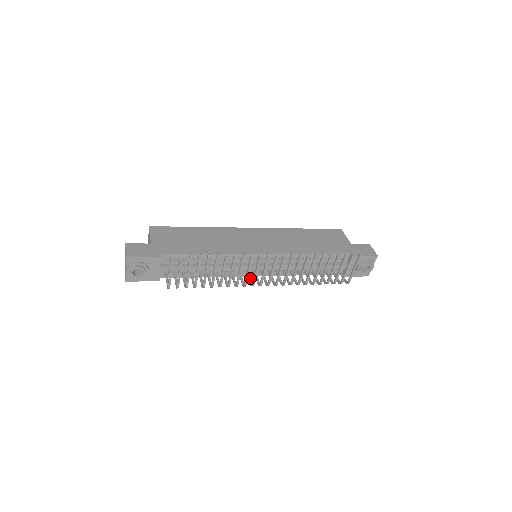
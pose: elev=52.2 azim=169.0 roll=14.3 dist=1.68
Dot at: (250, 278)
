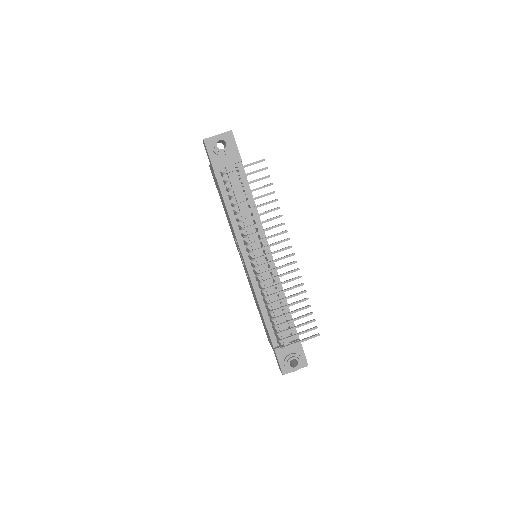
Dot at: occluded
